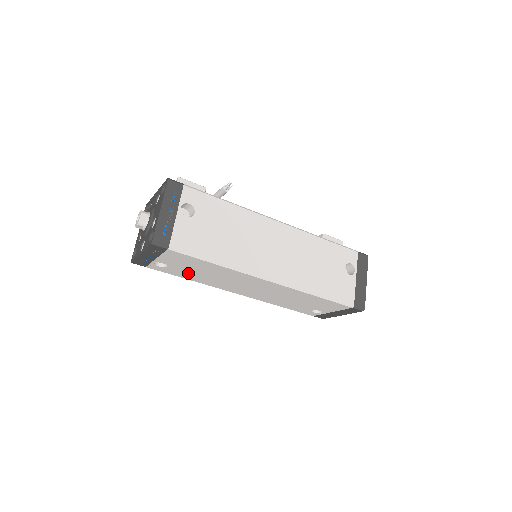
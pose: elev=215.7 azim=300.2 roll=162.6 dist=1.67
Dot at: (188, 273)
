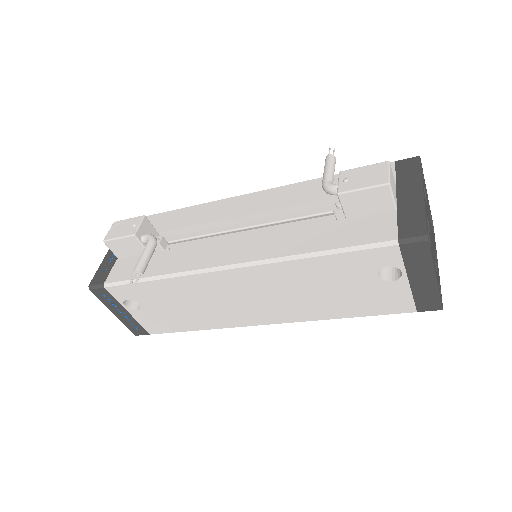
Dot at: occluded
